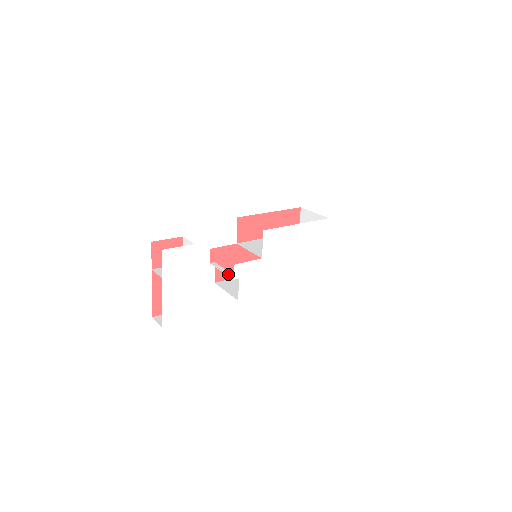
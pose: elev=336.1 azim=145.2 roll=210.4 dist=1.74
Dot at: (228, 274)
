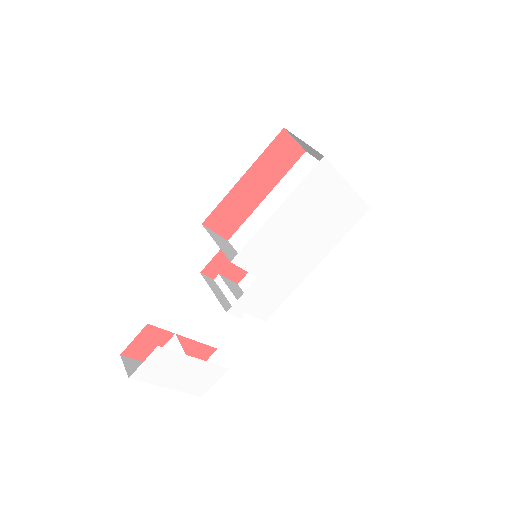
Dot at: occluded
